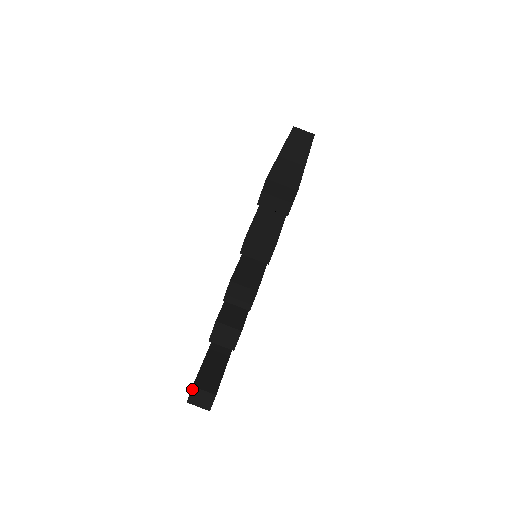
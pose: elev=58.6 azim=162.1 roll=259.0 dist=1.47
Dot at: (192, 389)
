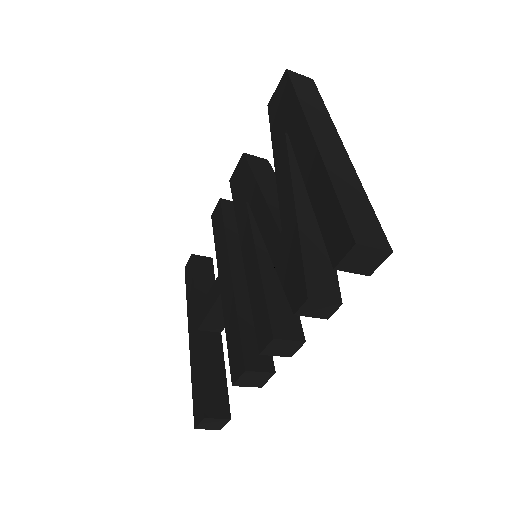
Dot at: (203, 420)
